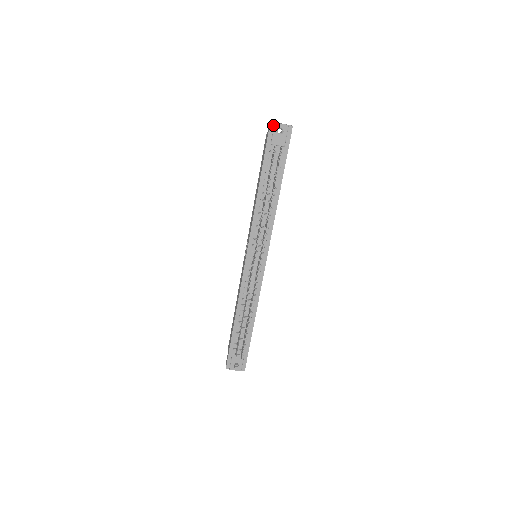
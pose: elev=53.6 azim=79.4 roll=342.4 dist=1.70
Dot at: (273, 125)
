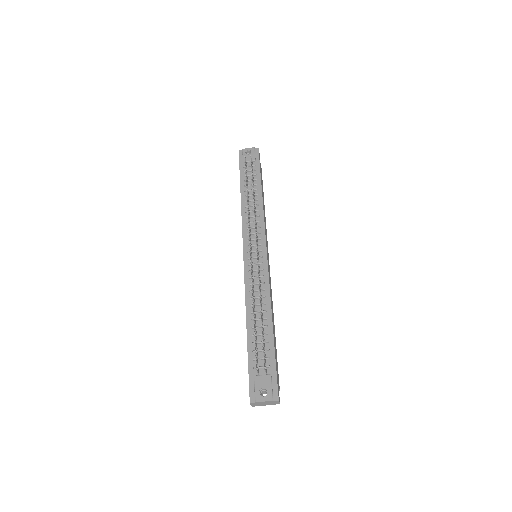
Dot at: (241, 152)
